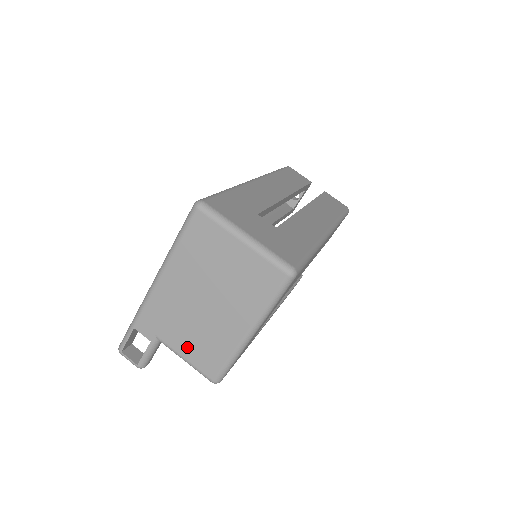
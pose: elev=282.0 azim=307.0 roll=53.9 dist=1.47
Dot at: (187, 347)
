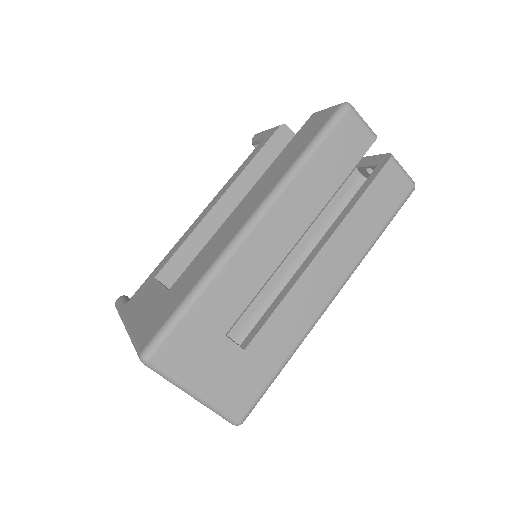
Dot at: occluded
